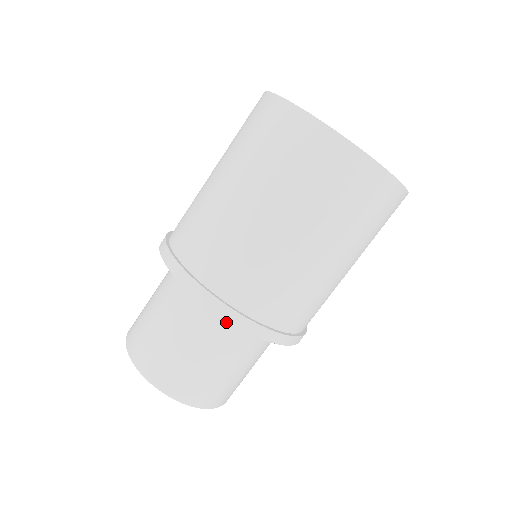
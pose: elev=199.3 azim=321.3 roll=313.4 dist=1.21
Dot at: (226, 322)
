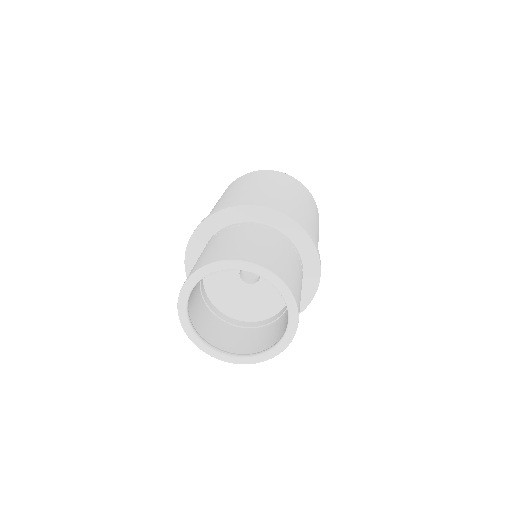
Dot at: (295, 250)
